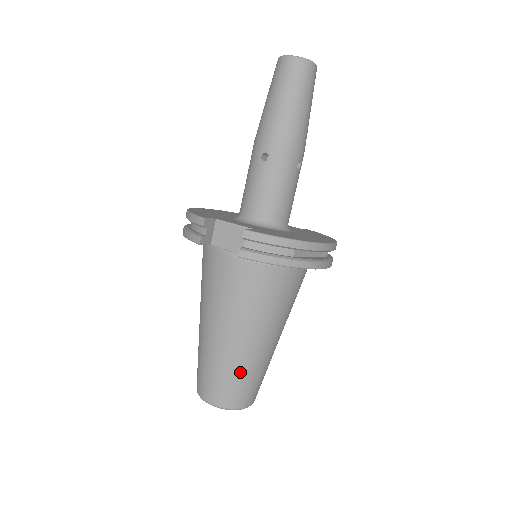
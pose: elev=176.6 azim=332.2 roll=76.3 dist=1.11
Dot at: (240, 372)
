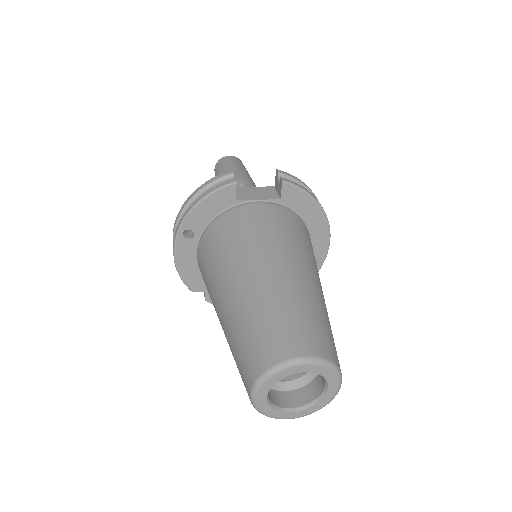
Dot at: (319, 310)
